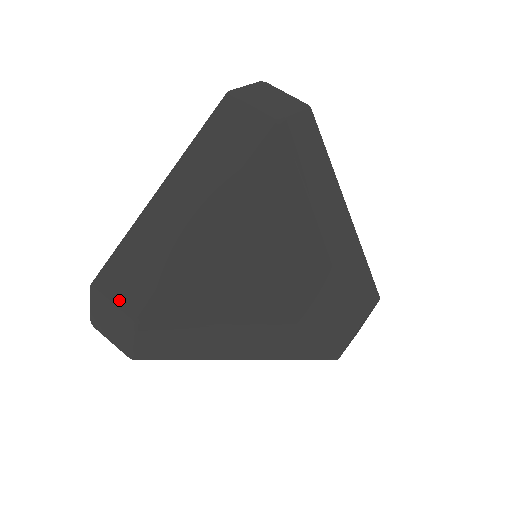
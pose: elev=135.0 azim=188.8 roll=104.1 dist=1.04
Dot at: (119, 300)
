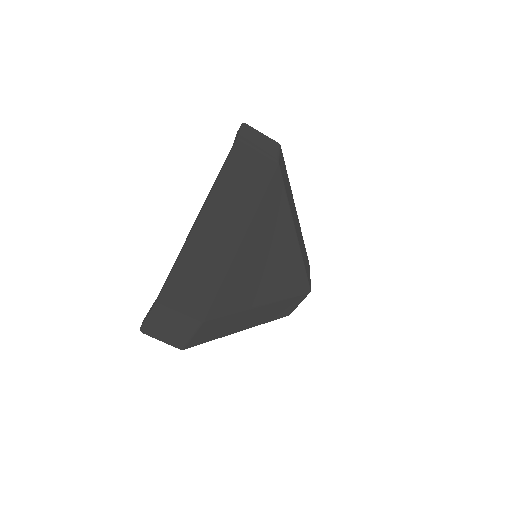
Dot at: (185, 308)
